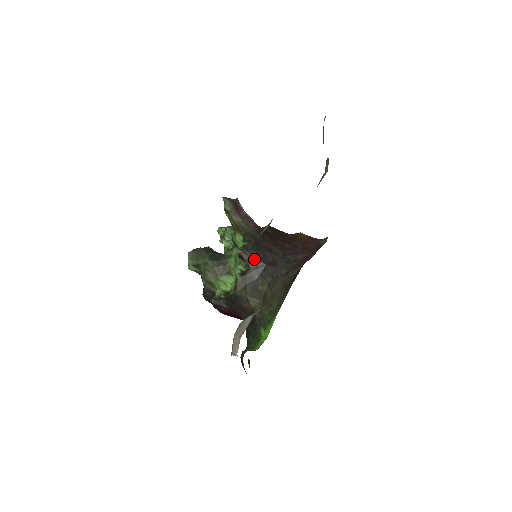
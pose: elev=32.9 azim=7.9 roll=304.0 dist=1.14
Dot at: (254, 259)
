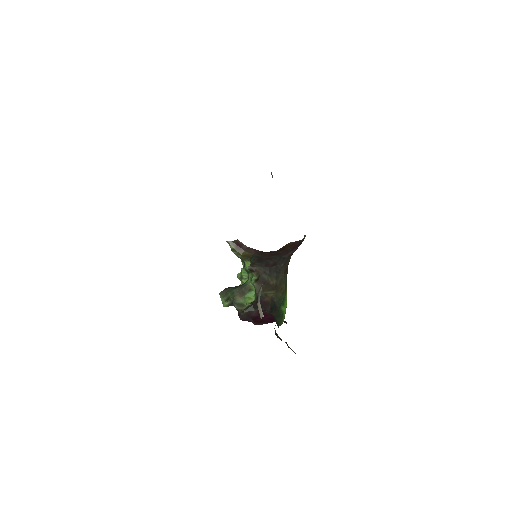
Dot at: (260, 267)
